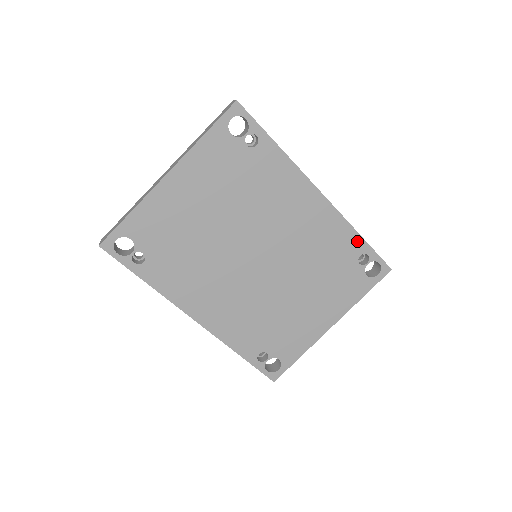
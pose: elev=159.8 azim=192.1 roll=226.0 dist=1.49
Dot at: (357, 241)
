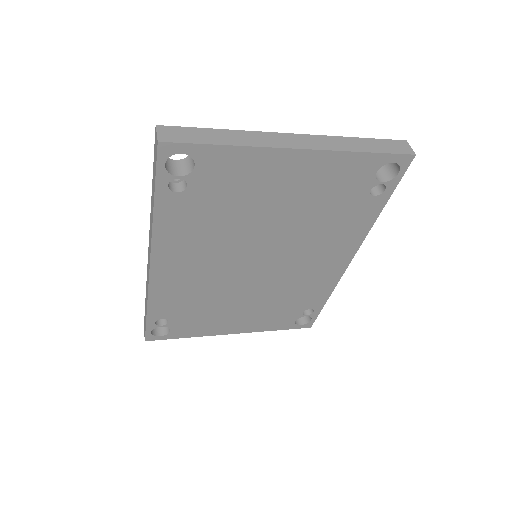
Dot at: (322, 300)
